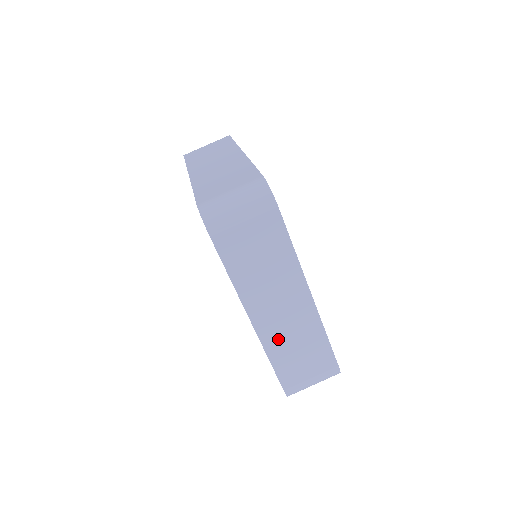
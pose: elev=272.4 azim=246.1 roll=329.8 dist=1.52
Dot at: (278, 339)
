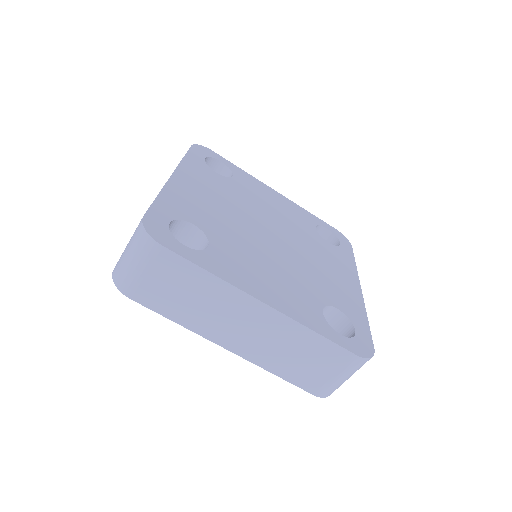
Dot at: (265, 353)
